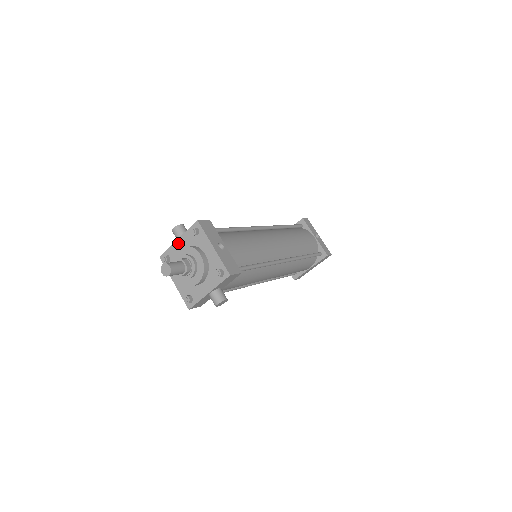
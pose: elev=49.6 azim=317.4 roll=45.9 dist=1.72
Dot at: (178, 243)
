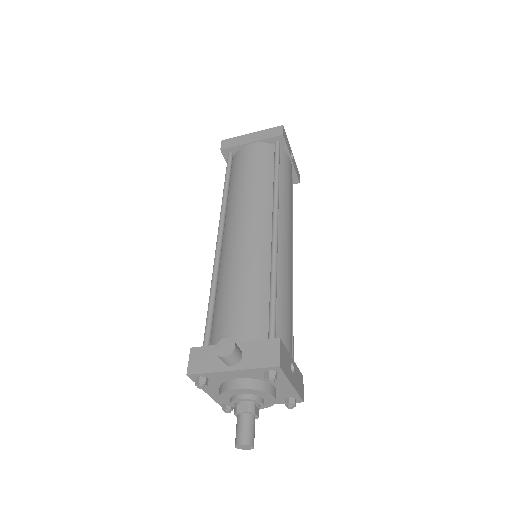
Dot at: (231, 374)
